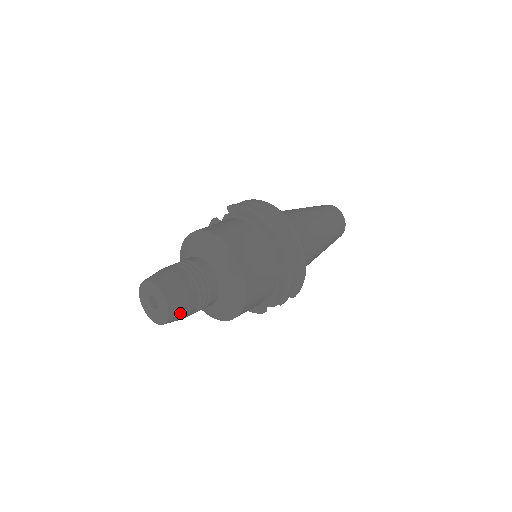
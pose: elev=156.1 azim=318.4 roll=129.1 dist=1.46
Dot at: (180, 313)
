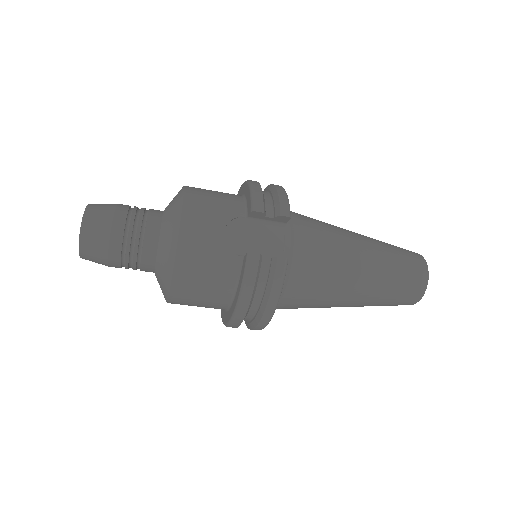
Dot at: (102, 210)
